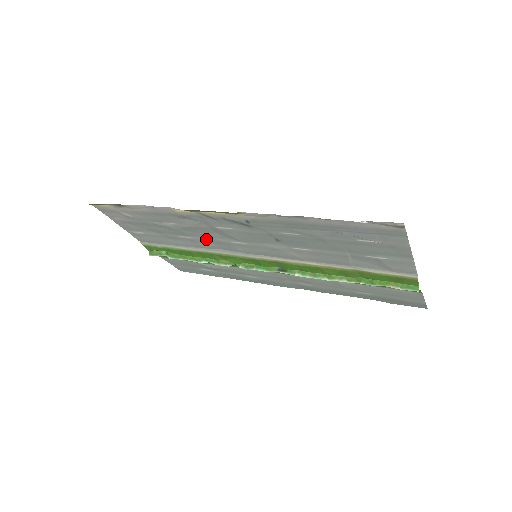
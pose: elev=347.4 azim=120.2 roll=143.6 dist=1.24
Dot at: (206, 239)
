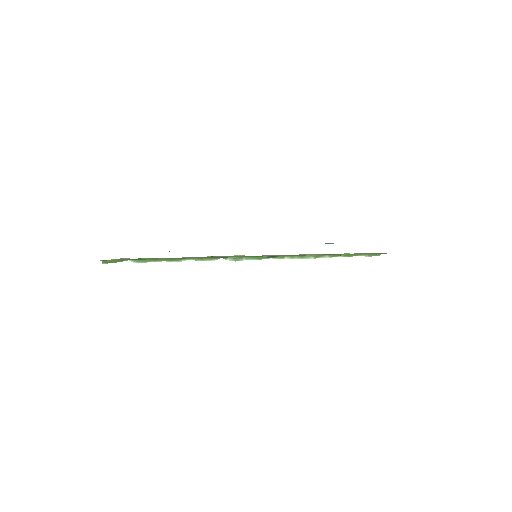
Dot at: occluded
